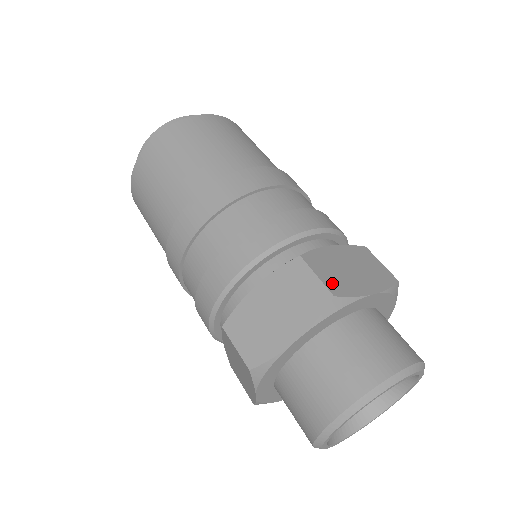
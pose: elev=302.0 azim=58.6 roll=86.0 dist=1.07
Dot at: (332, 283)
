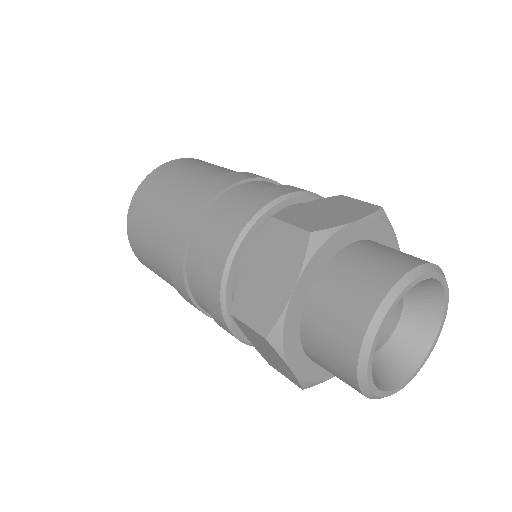
Dot at: (307, 225)
